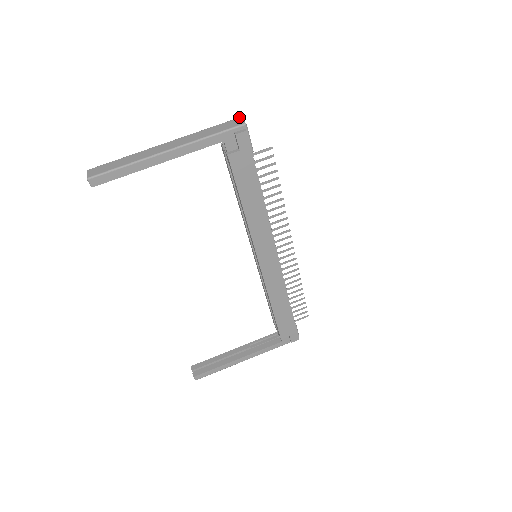
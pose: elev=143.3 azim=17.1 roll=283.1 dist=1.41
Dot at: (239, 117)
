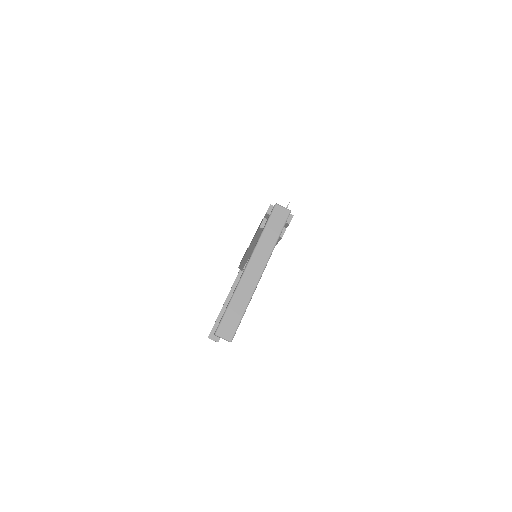
Dot at: (276, 205)
